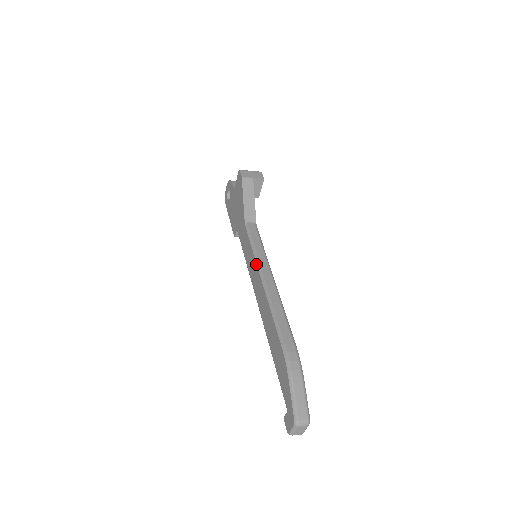
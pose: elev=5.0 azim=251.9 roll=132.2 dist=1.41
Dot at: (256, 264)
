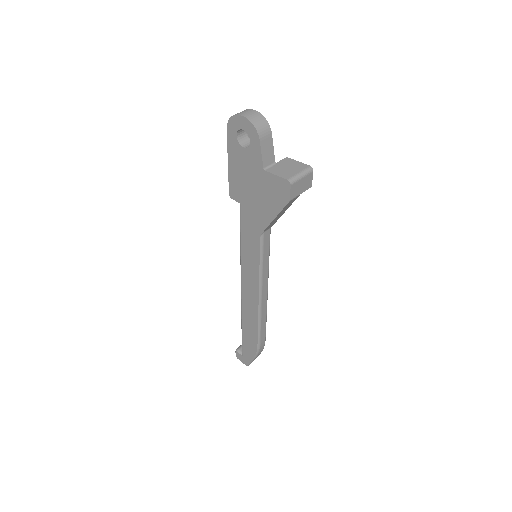
Dot at: (258, 284)
